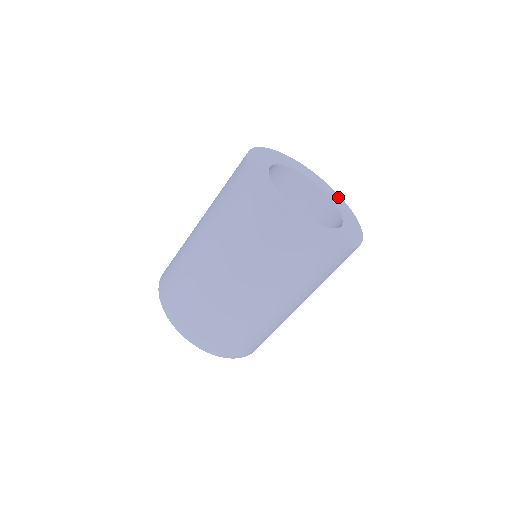
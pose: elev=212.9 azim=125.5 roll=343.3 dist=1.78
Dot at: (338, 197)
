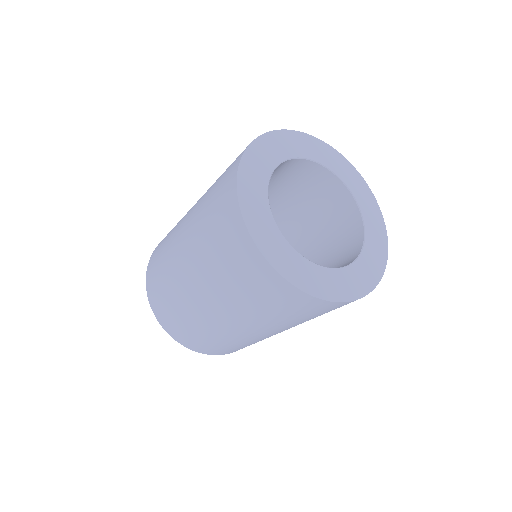
Dot at: (381, 228)
